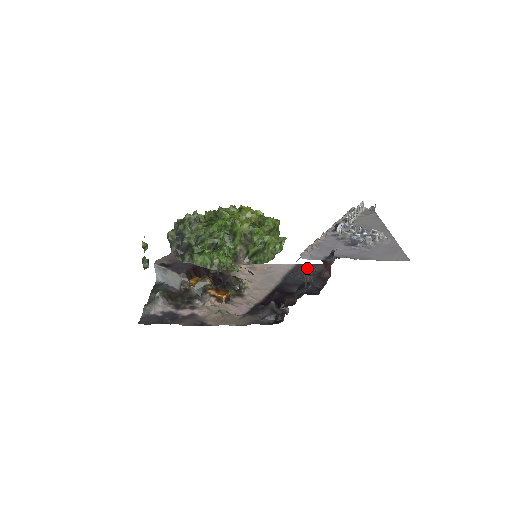
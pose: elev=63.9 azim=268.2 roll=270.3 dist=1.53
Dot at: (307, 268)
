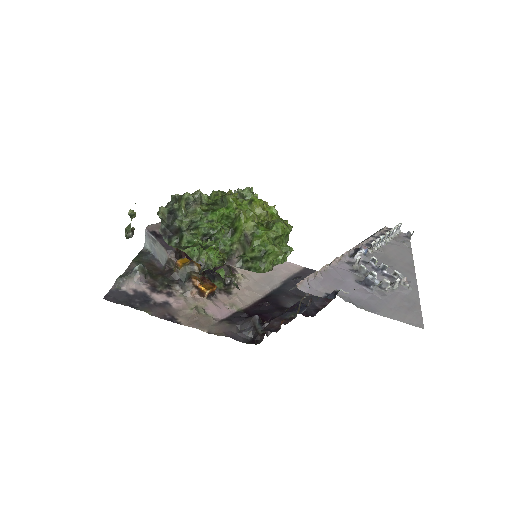
Dot at: occluded
